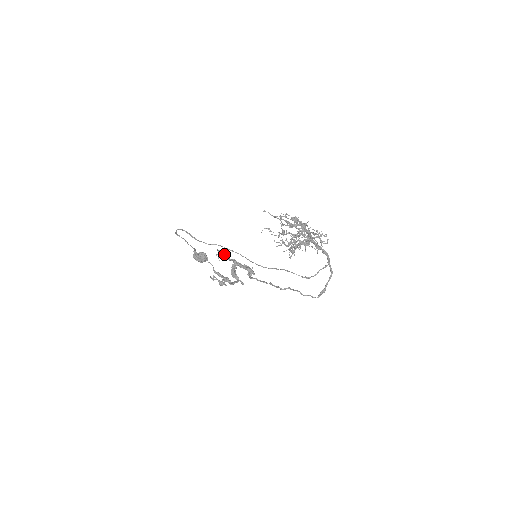
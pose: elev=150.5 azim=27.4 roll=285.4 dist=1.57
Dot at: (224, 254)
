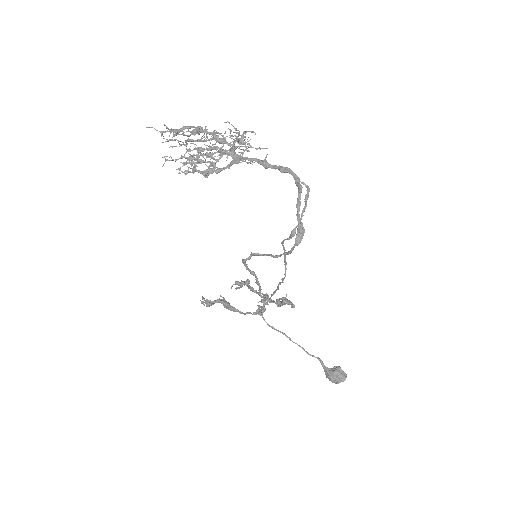
Dot at: (243, 283)
